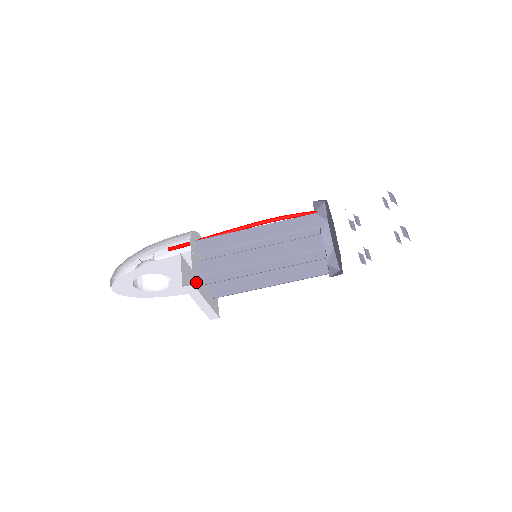
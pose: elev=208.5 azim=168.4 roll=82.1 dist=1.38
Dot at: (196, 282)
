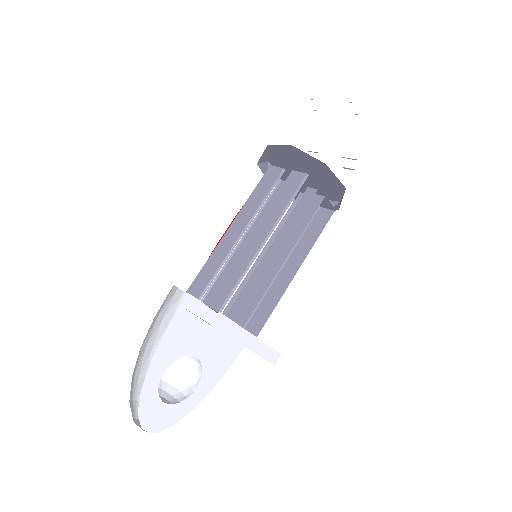
Dot at: occluded
